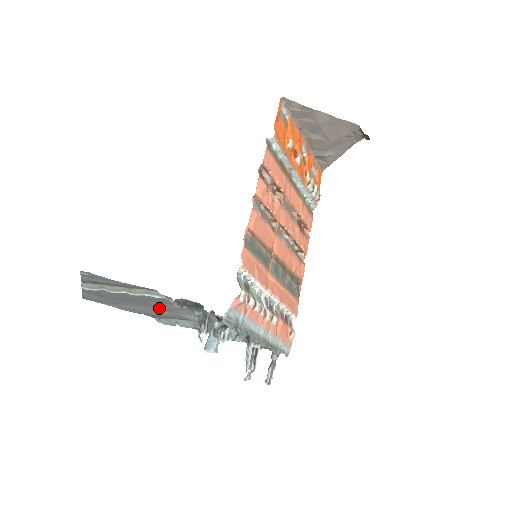
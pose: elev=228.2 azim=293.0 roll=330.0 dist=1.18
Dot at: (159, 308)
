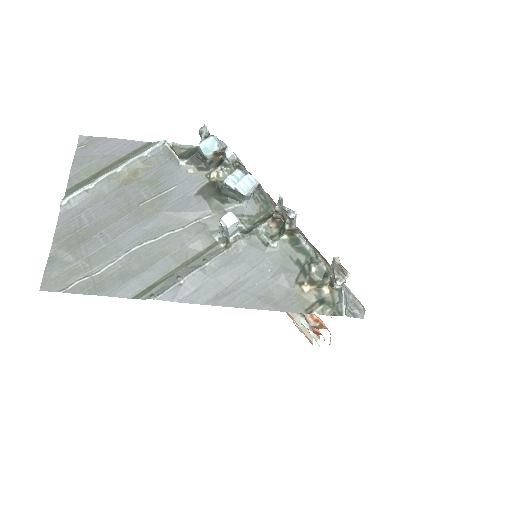
Dot at: (153, 219)
